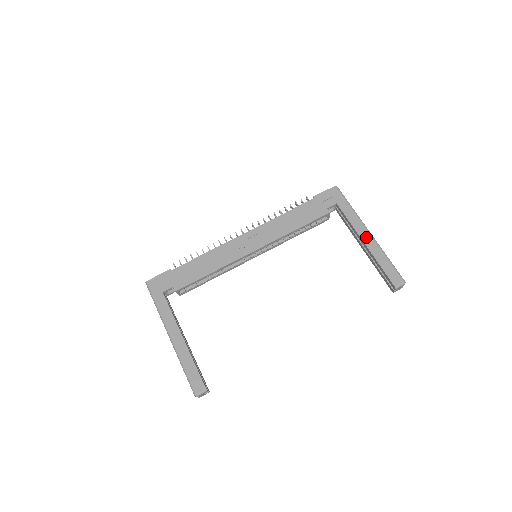
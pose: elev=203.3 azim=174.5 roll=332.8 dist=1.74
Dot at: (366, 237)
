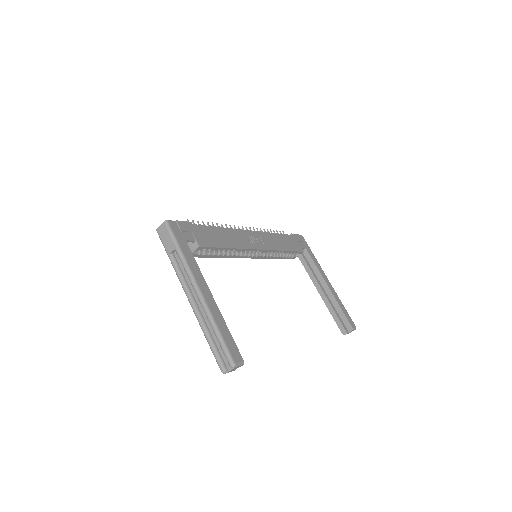
Dot at: (328, 283)
